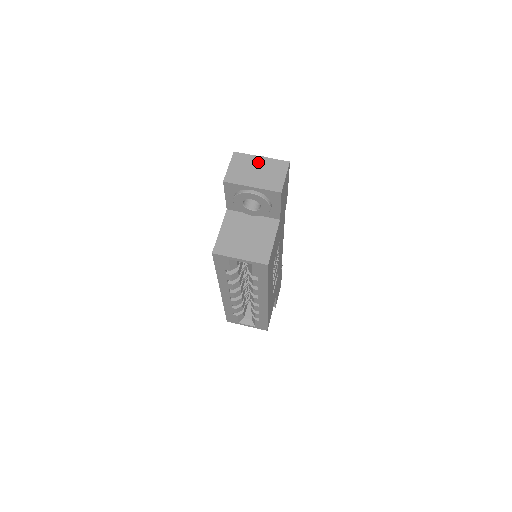
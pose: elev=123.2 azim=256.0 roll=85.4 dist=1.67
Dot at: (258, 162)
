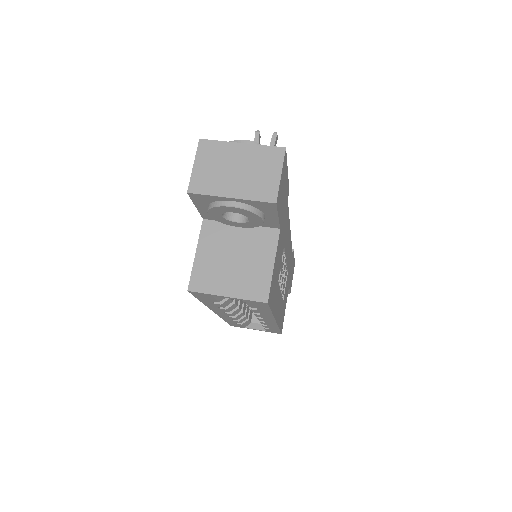
Dot at: (237, 153)
